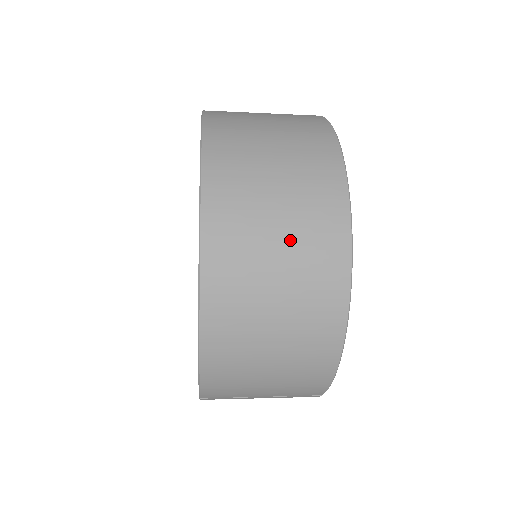
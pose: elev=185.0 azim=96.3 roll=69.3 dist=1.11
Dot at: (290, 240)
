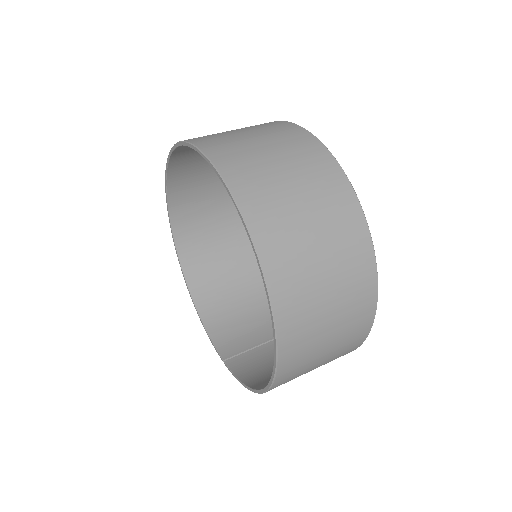
Dot at: (331, 354)
